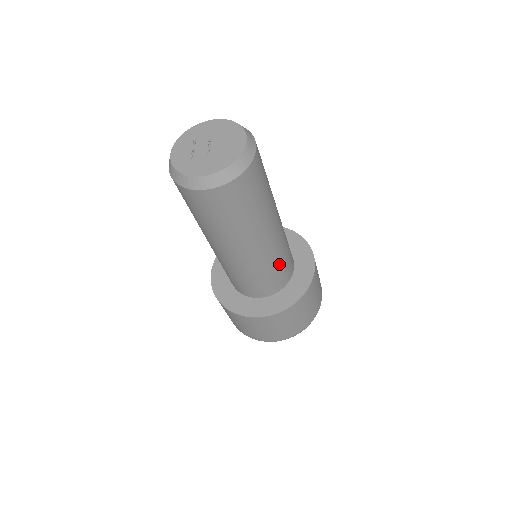
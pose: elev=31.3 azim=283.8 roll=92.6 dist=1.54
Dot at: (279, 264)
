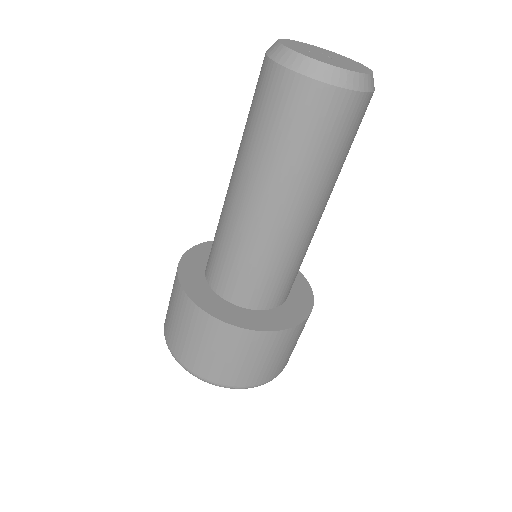
Dot at: (302, 260)
